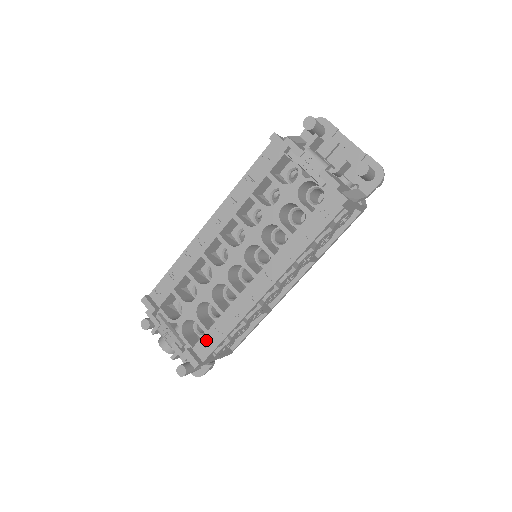
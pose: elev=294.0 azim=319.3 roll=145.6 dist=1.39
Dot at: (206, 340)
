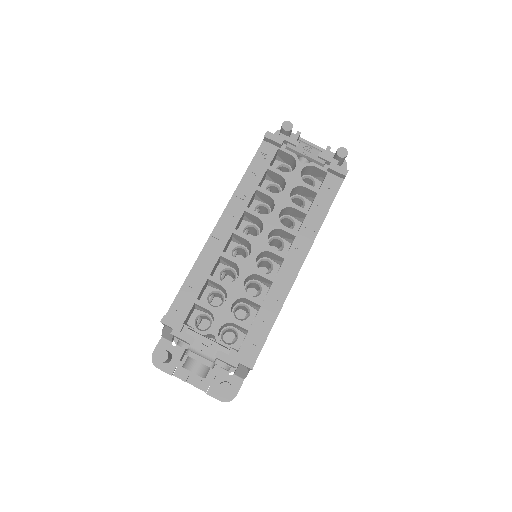
Dot at: (252, 337)
